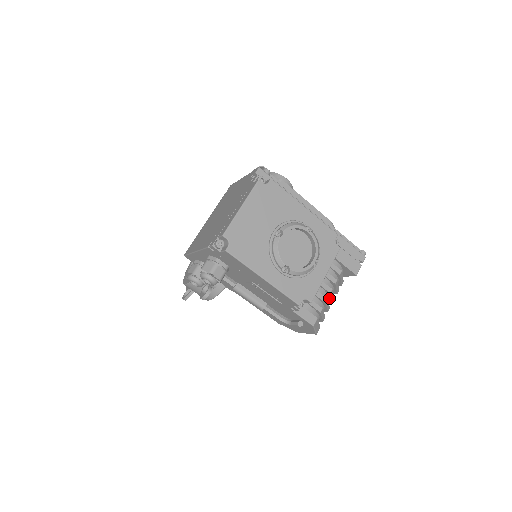
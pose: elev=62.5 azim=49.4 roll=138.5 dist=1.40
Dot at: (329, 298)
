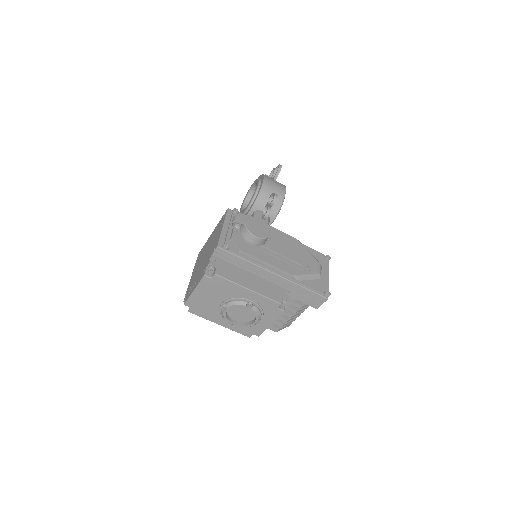
Dot at: occluded
